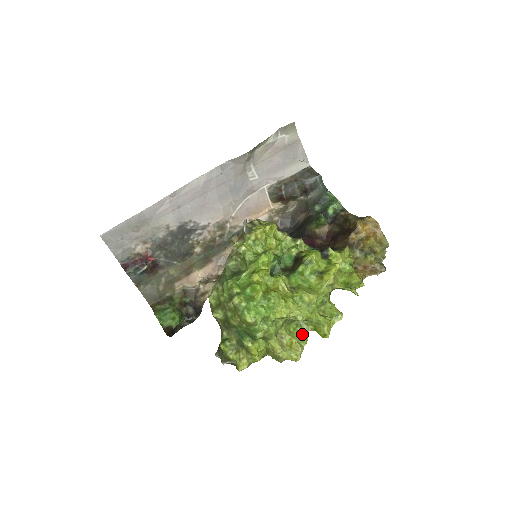
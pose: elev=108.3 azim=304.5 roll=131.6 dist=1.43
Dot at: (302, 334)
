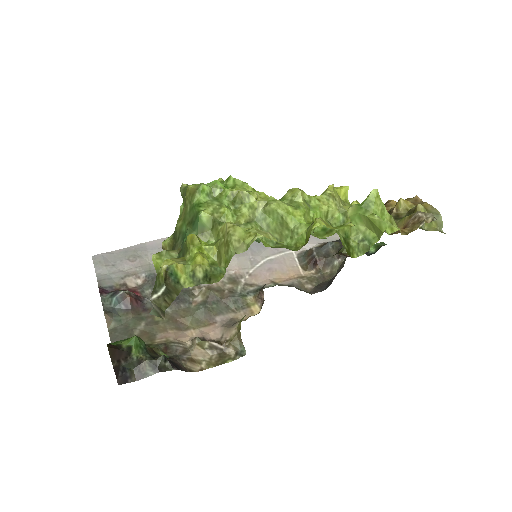
Dot at: occluded
